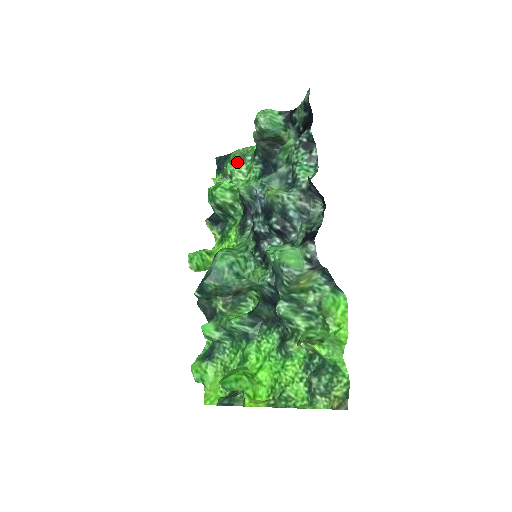
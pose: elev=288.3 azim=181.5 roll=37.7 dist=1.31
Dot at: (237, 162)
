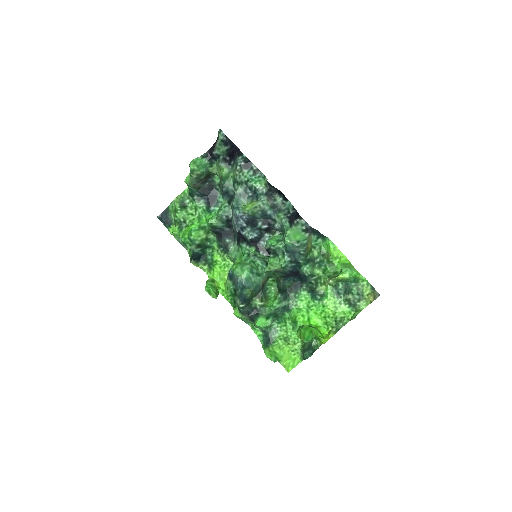
Dot at: (182, 209)
